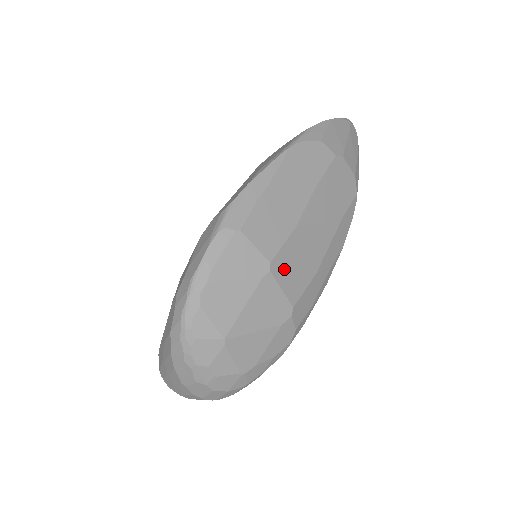
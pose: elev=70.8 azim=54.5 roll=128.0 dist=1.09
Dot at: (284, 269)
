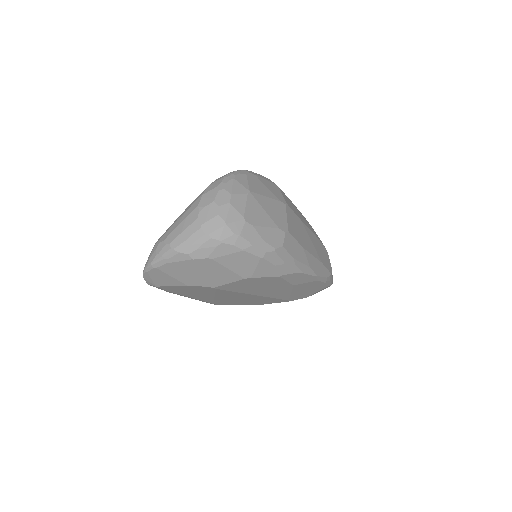
Dot at: (291, 217)
